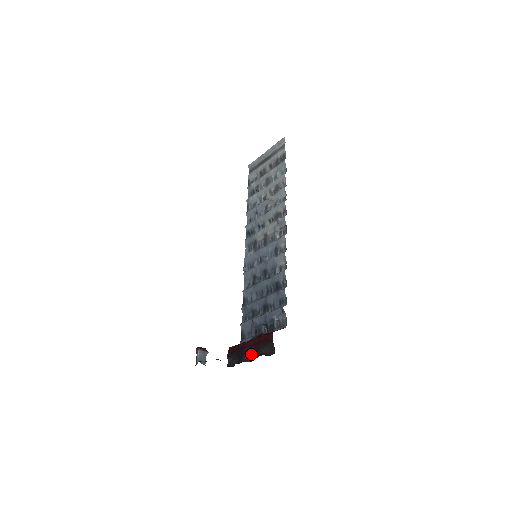
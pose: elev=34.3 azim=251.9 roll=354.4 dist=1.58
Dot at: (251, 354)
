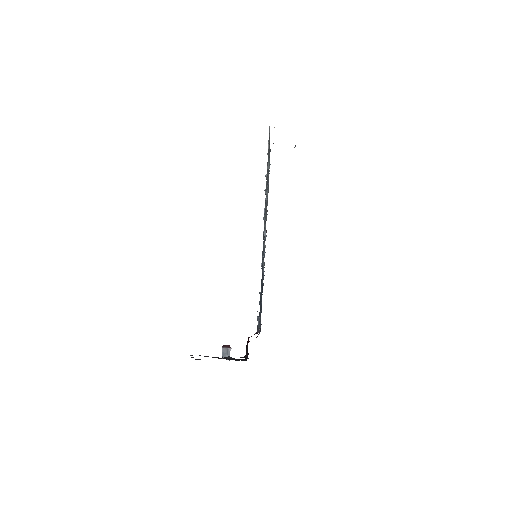
Dot at: occluded
